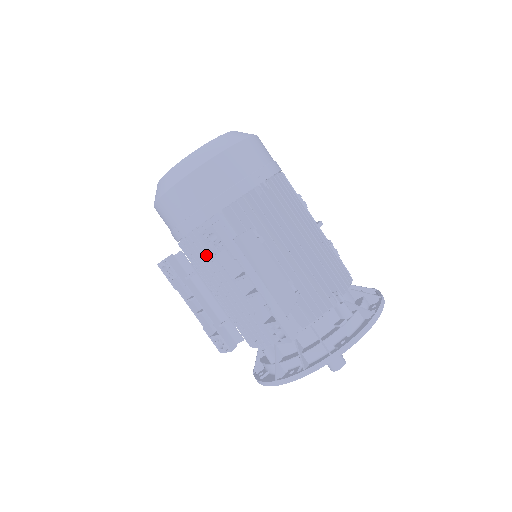
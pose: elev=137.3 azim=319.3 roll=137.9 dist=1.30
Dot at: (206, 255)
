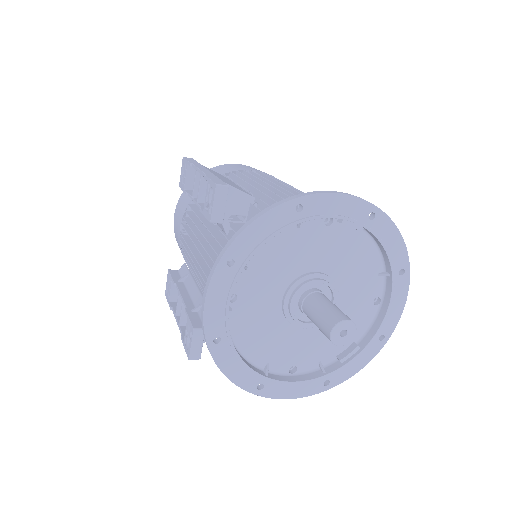
Dot at: (191, 224)
